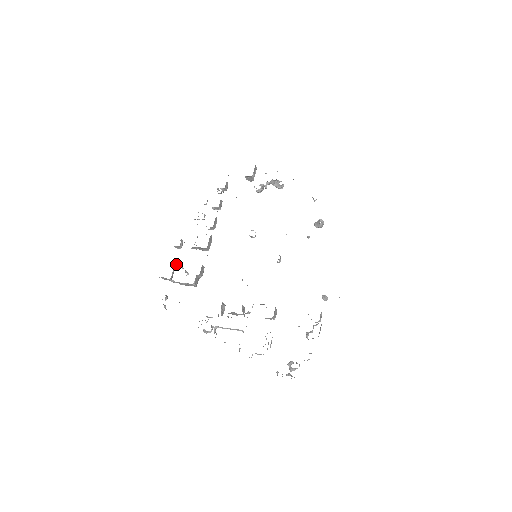
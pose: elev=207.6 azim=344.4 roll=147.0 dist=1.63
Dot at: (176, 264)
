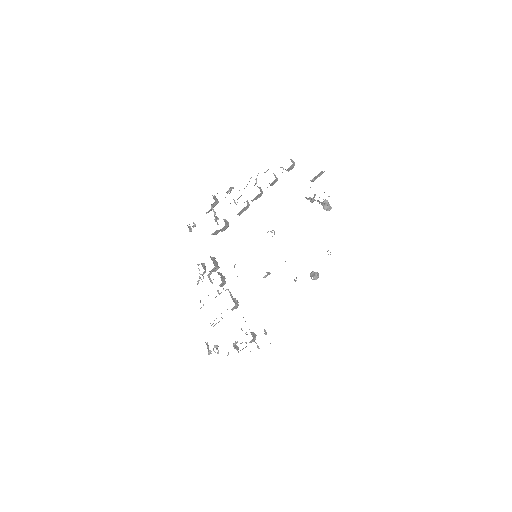
Dot at: occluded
